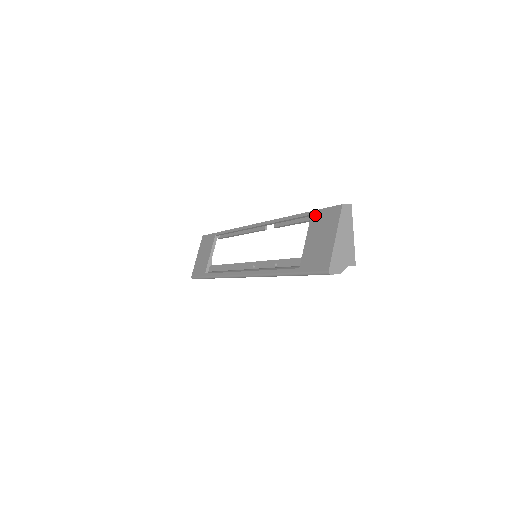
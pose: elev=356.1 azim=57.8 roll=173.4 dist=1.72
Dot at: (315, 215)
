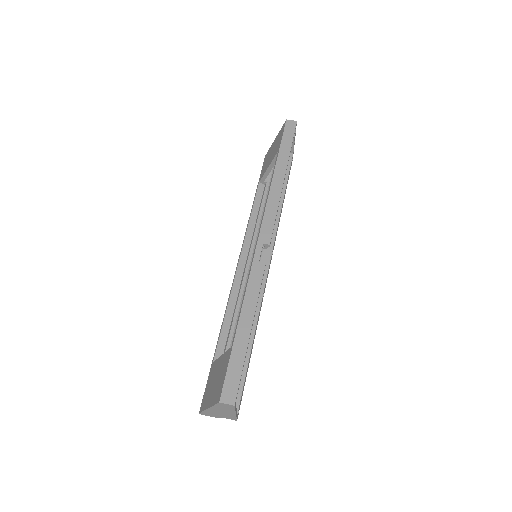
Dot at: (228, 356)
